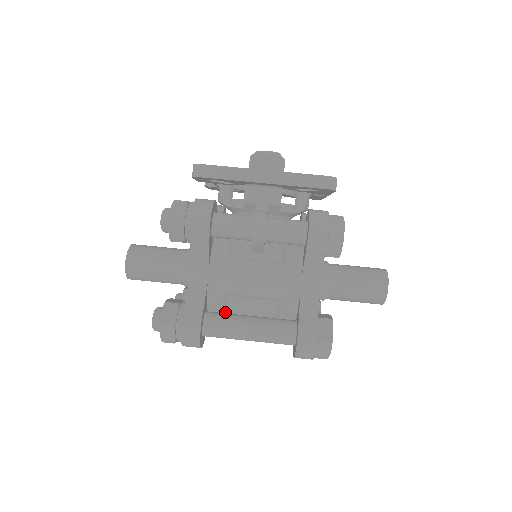
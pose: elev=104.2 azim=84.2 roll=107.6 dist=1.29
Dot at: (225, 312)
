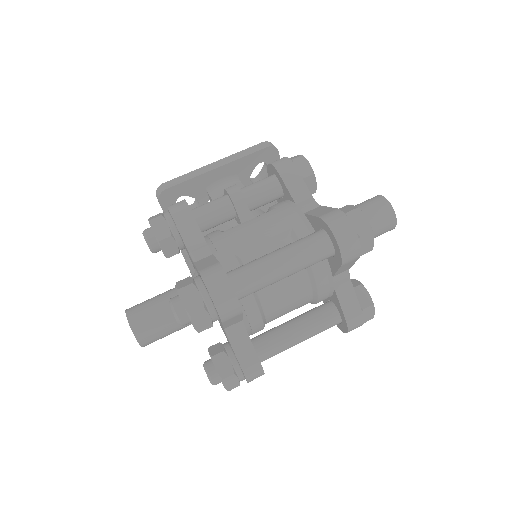
Dot at: occluded
